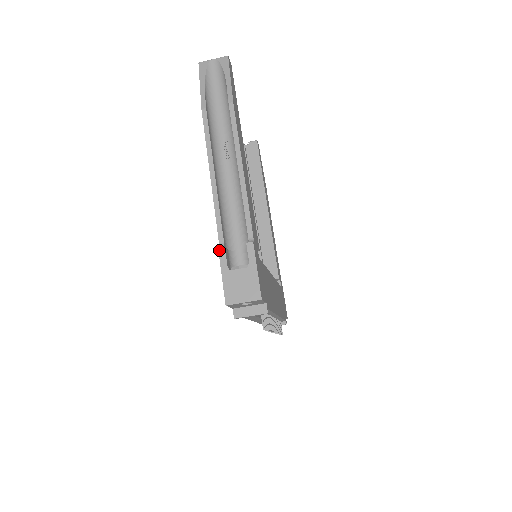
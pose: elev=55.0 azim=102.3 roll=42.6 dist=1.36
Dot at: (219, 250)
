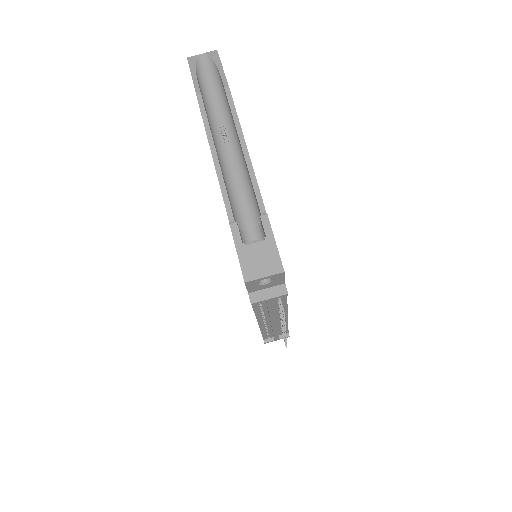
Dot at: (231, 226)
